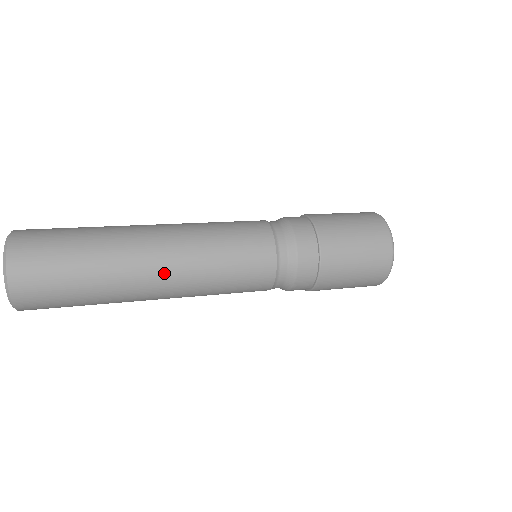
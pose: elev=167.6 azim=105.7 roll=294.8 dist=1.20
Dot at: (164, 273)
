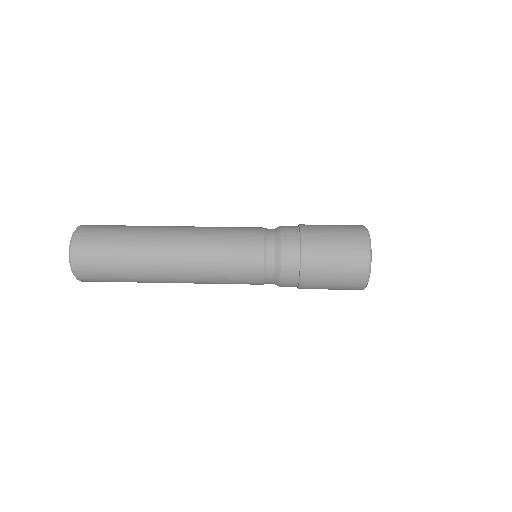
Dot at: (175, 248)
